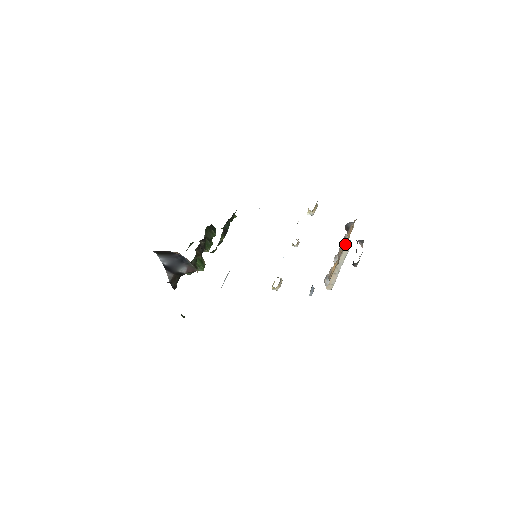
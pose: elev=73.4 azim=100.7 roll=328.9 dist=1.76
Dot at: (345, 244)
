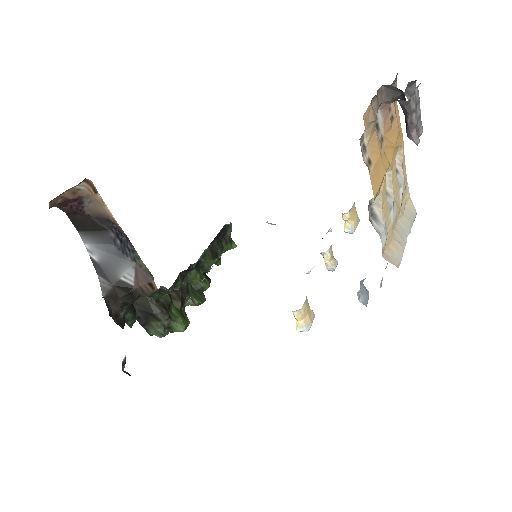
Dot at: (391, 146)
